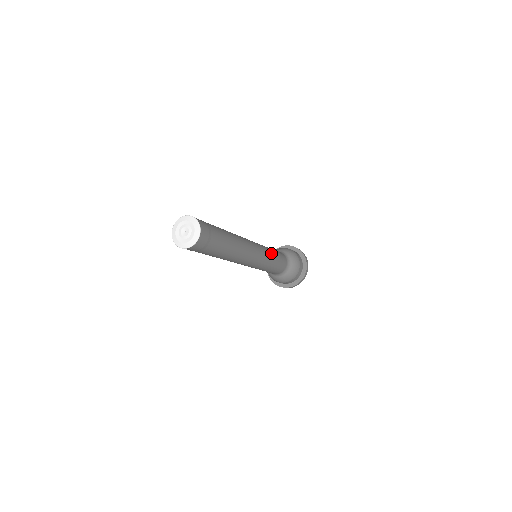
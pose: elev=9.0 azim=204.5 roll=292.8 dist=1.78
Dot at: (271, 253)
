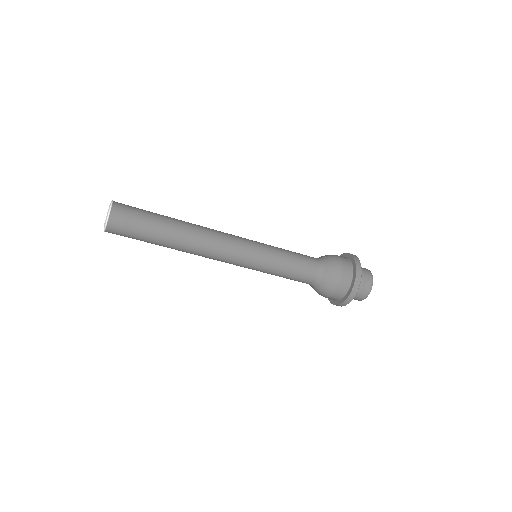
Dot at: occluded
